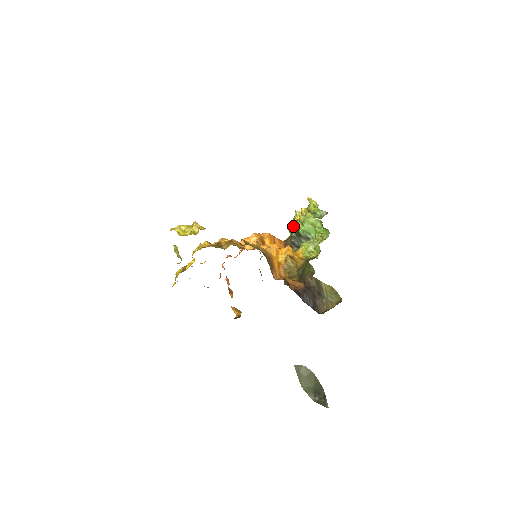
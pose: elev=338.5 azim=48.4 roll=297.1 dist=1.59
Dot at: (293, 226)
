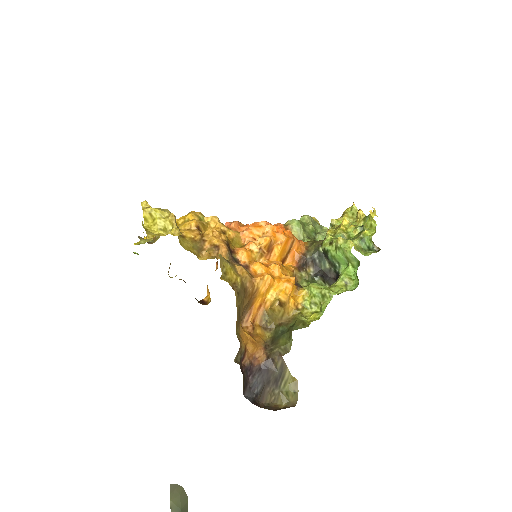
Dot at: (327, 239)
